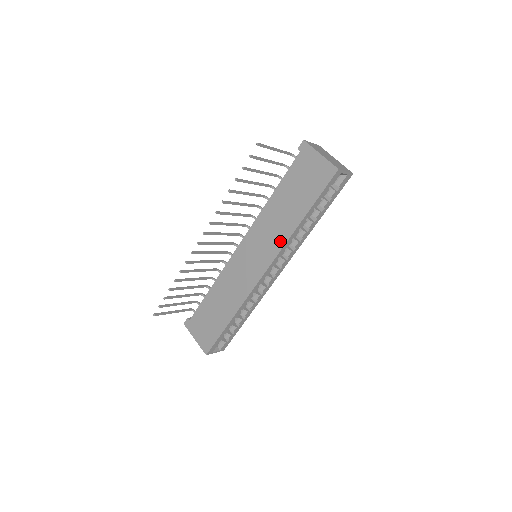
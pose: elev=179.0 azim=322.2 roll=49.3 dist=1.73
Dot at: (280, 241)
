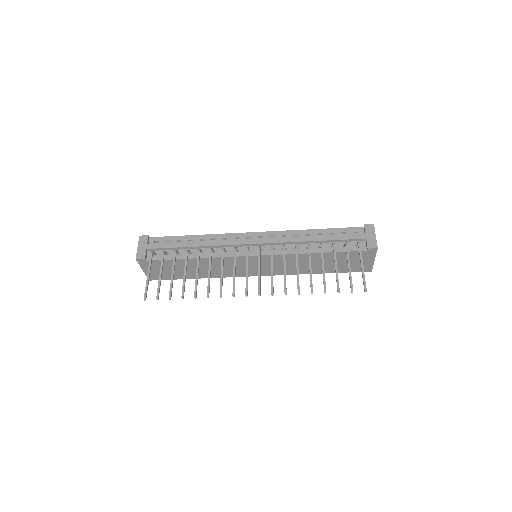
Dot at: (291, 272)
